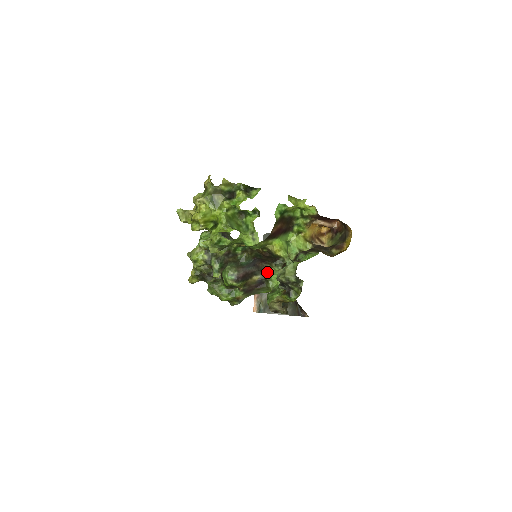
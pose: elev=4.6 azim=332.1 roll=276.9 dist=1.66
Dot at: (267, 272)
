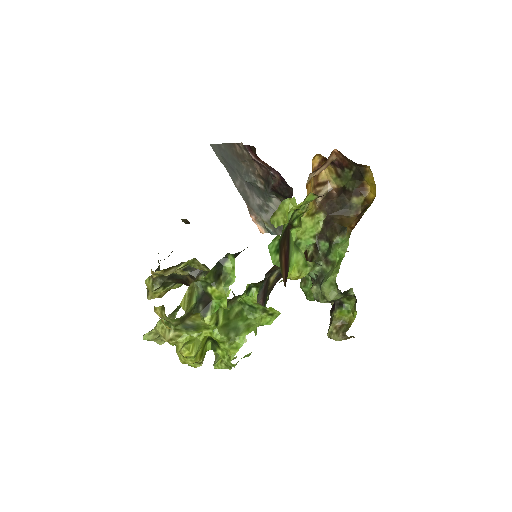
Dot at: occluded
